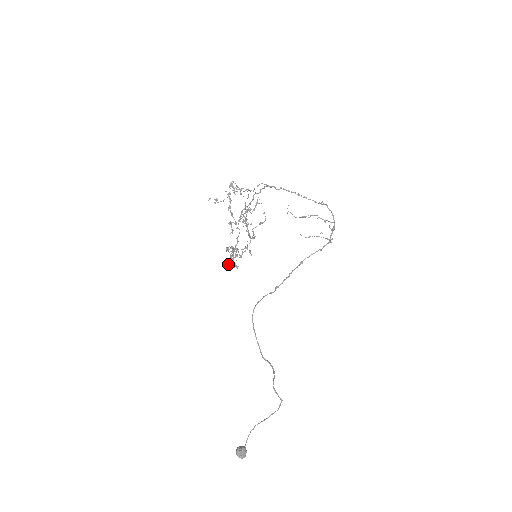
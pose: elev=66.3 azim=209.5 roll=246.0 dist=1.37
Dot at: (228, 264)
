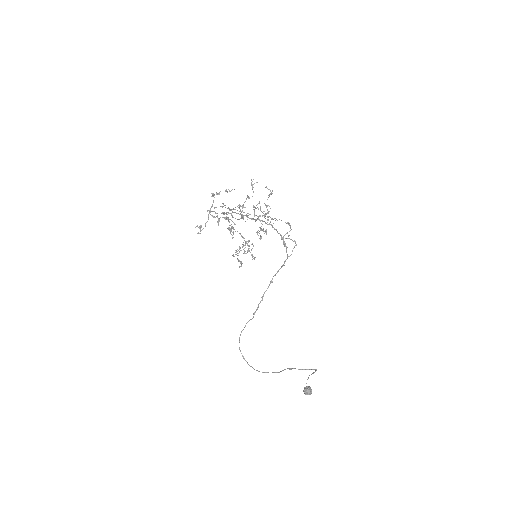
Dot at: (239, 267)
